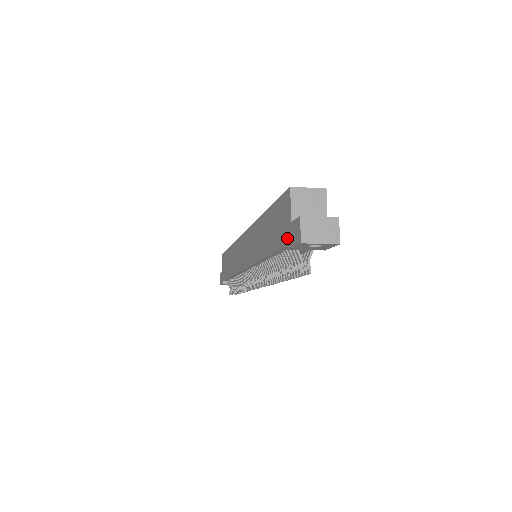
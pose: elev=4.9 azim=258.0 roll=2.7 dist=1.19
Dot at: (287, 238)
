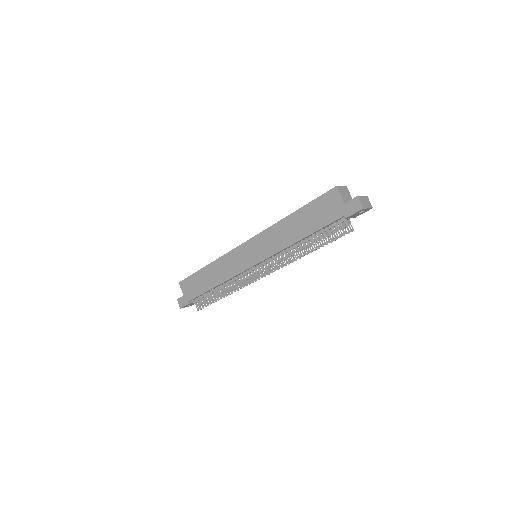
Dot at: (341, 213)
